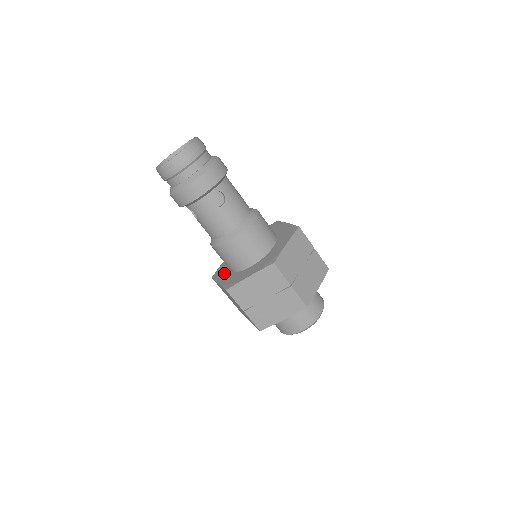
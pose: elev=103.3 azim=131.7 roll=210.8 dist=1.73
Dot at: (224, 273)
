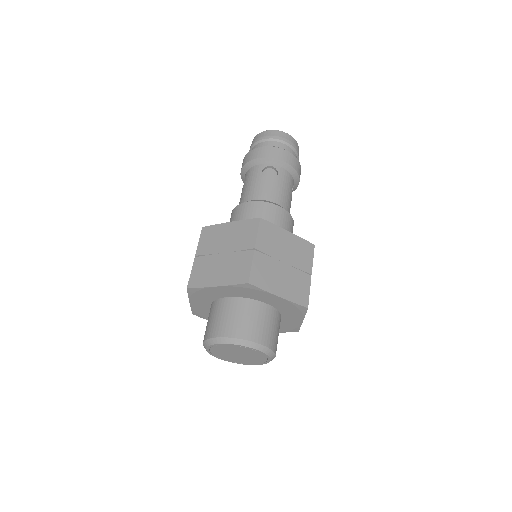
Dot at: occluded
